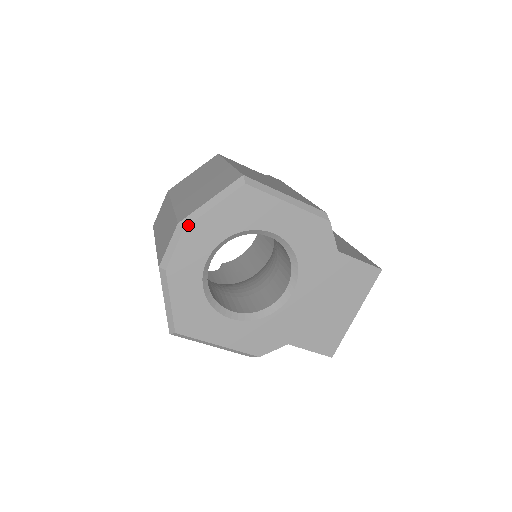
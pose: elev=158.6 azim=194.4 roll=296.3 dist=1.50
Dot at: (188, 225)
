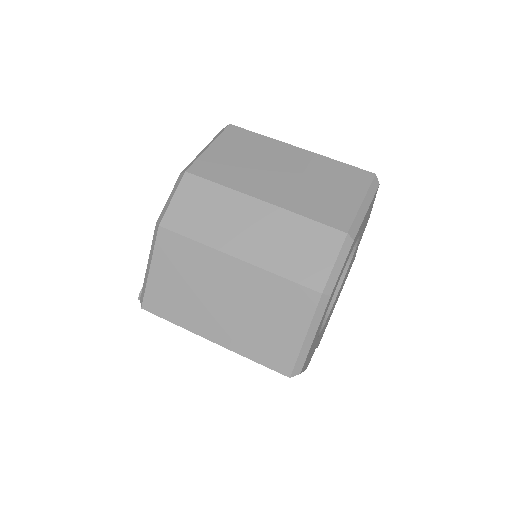
Dot at: (356, 235)
